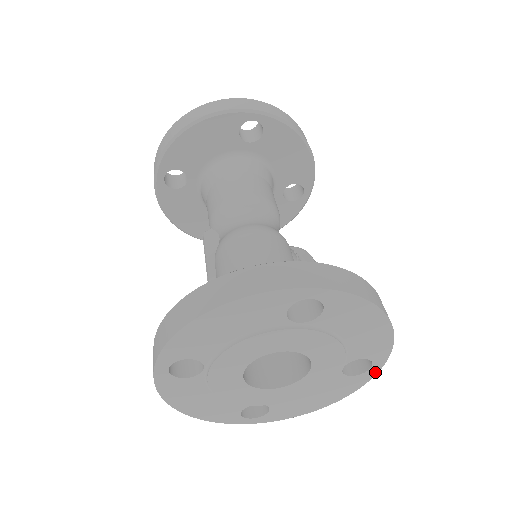
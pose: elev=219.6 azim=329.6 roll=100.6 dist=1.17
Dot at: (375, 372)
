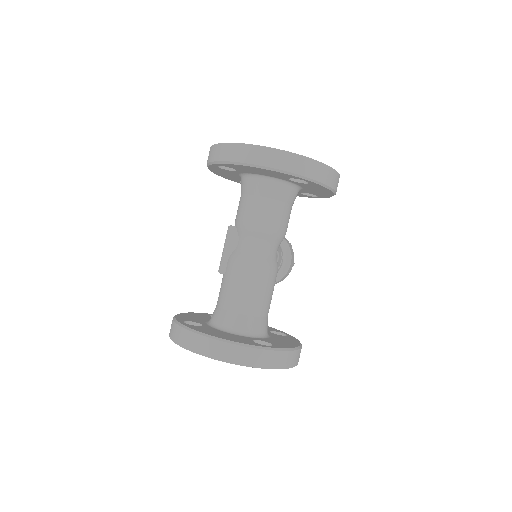
Dot at: occluded
